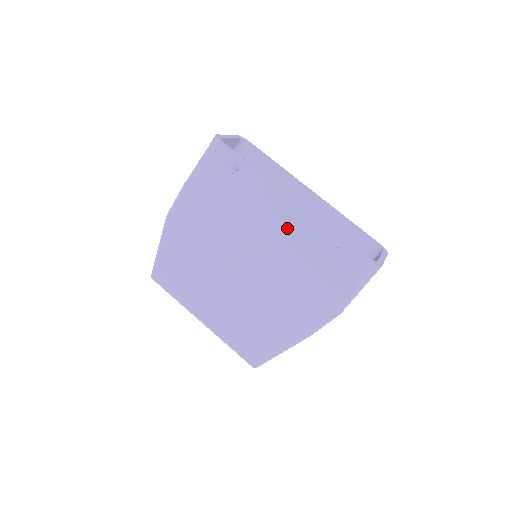
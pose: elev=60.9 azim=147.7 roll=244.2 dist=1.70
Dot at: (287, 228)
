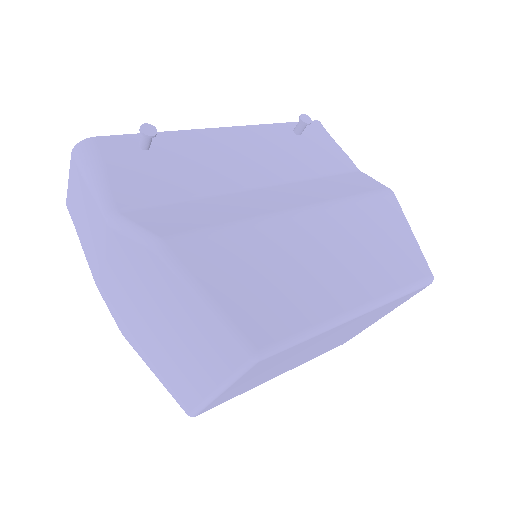
Dot at: (253, 153)
